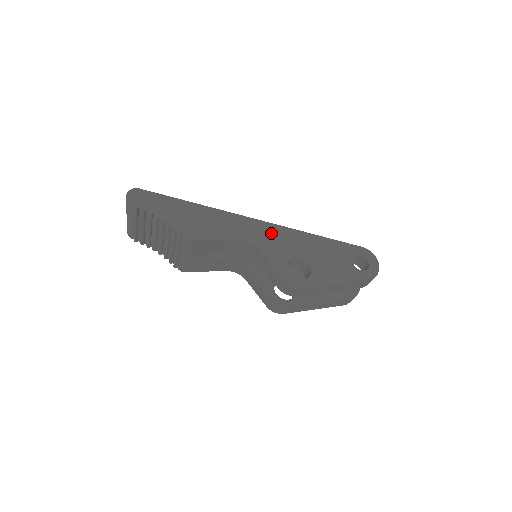
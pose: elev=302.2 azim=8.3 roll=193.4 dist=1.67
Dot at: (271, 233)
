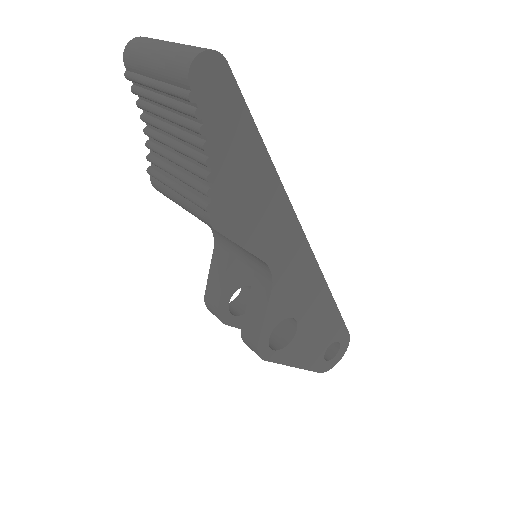
Dot at: (303, 272)
